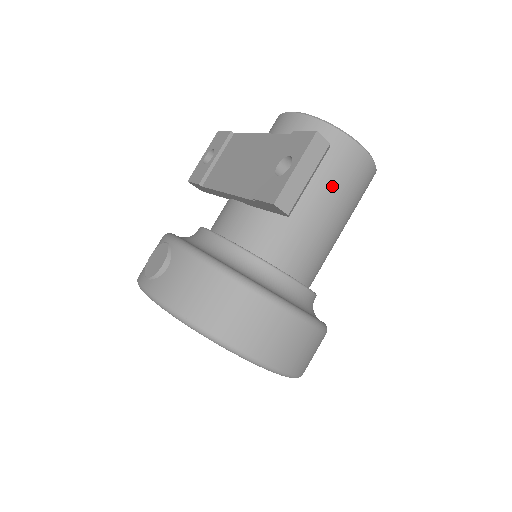
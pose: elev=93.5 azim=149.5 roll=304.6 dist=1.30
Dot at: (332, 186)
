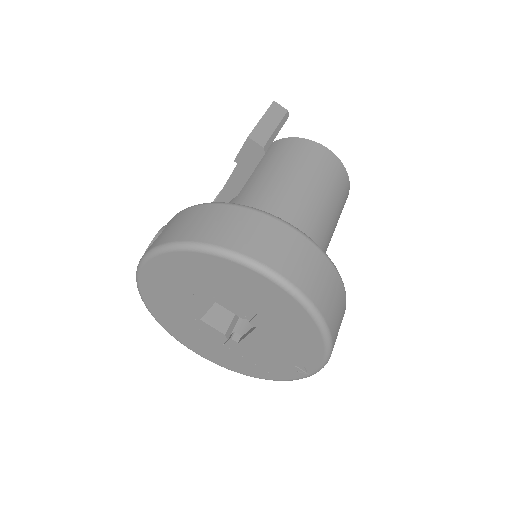
Dot at: (307, 168)
